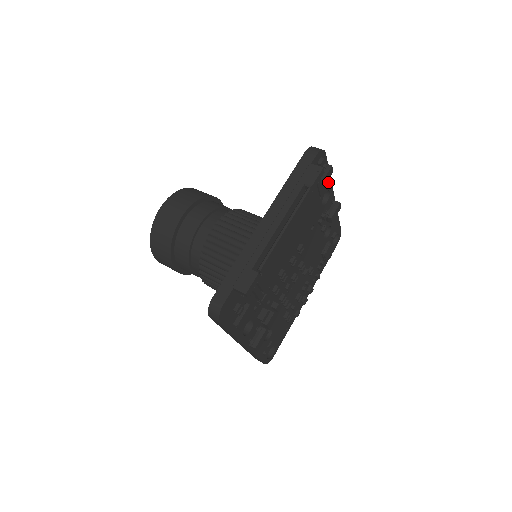
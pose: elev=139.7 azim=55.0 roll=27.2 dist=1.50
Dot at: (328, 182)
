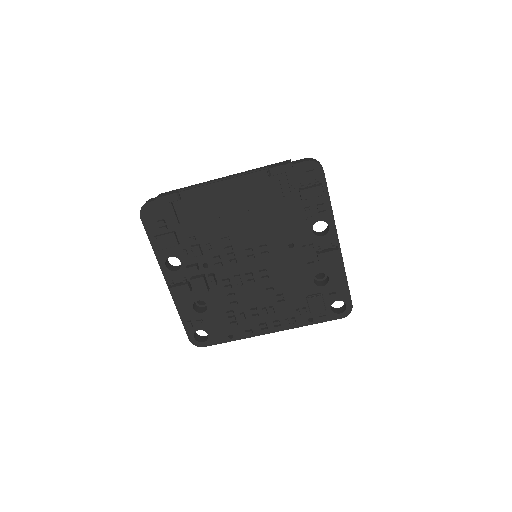
Dot at: (321, 206)
